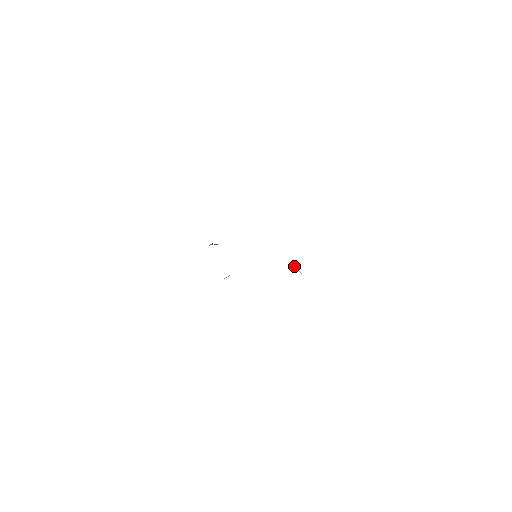
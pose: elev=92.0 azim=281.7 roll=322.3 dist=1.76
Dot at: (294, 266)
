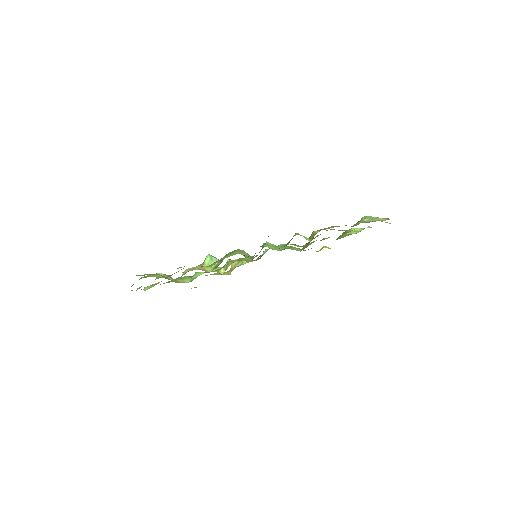
Dot at: (292, 246)
